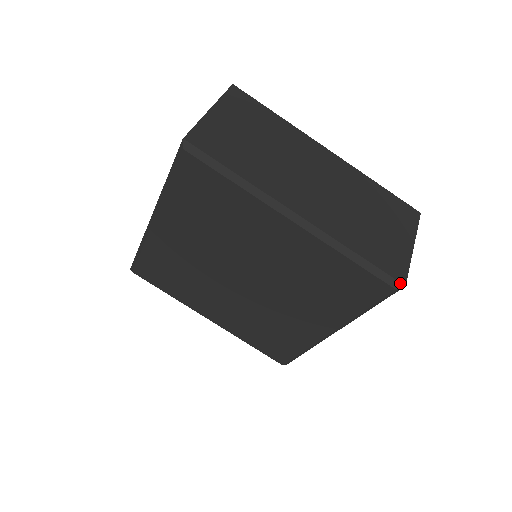
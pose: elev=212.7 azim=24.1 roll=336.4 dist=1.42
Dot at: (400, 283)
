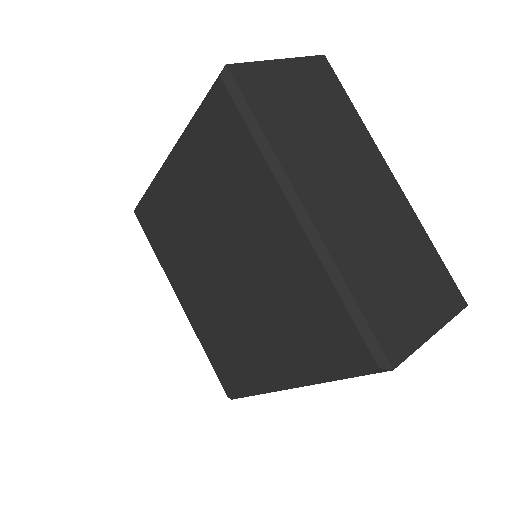
Dot at: (388, 362)
